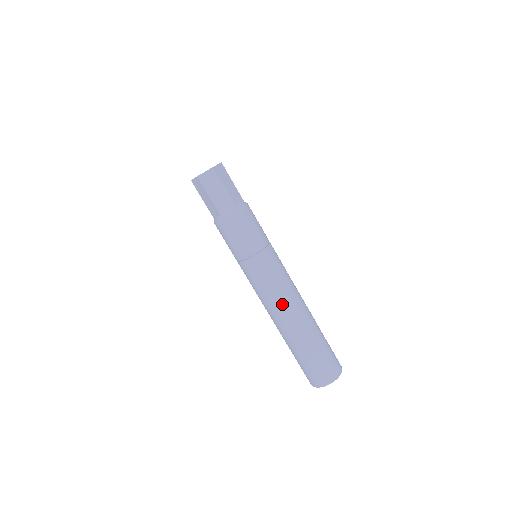
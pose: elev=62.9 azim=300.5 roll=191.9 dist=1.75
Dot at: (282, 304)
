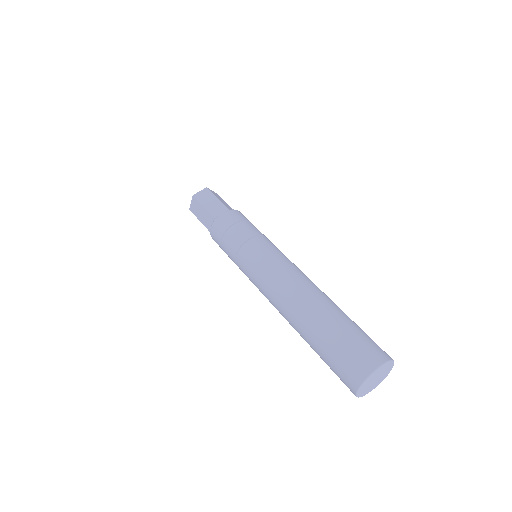
Dot at: (288, 279)
